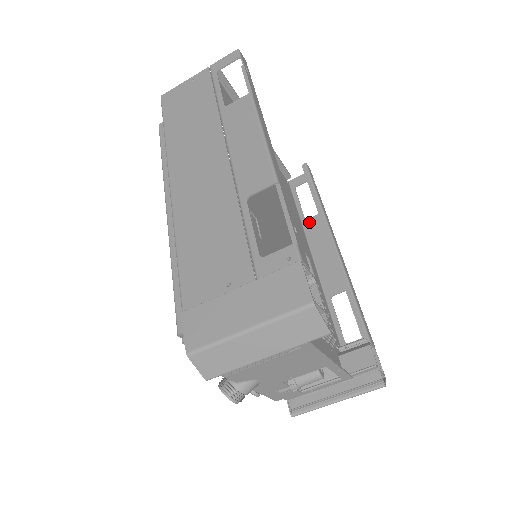
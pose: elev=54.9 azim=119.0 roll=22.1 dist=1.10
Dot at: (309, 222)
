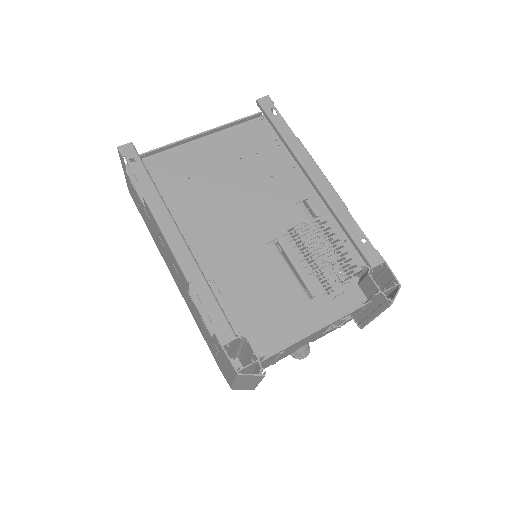
Dot at: occluded
